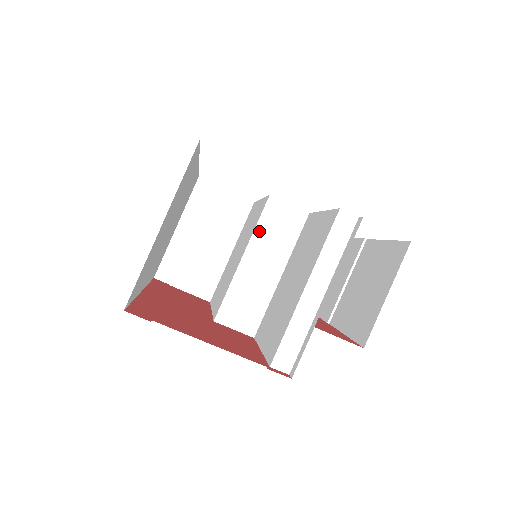
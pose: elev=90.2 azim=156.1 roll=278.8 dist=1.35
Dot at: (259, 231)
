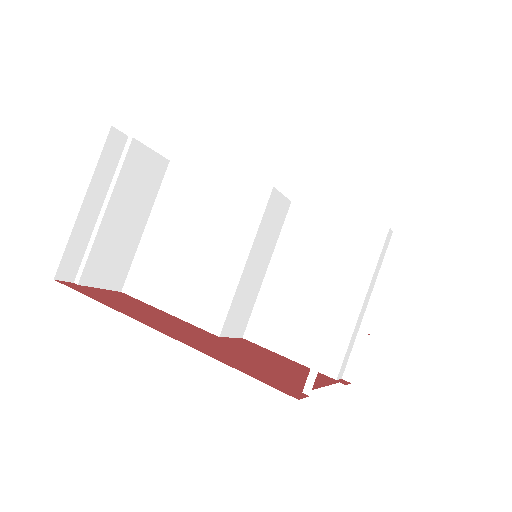
Dot at: (261, 228)
